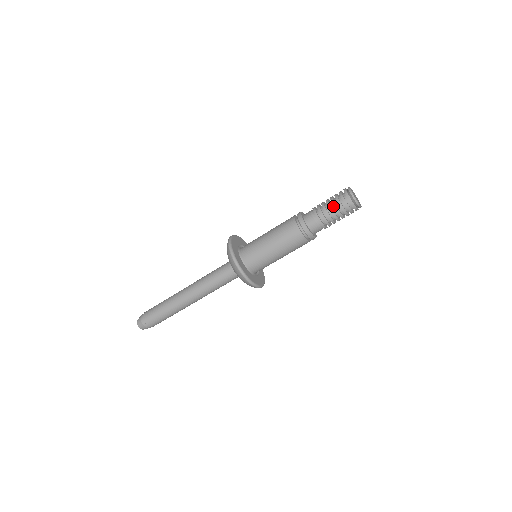
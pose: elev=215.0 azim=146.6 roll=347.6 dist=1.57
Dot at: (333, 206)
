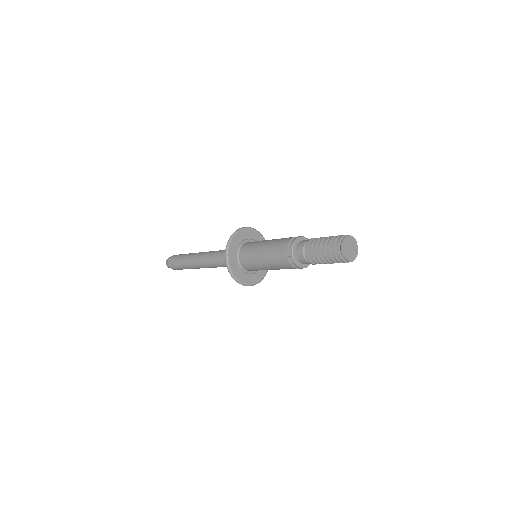
Dot at: (323, 250)
